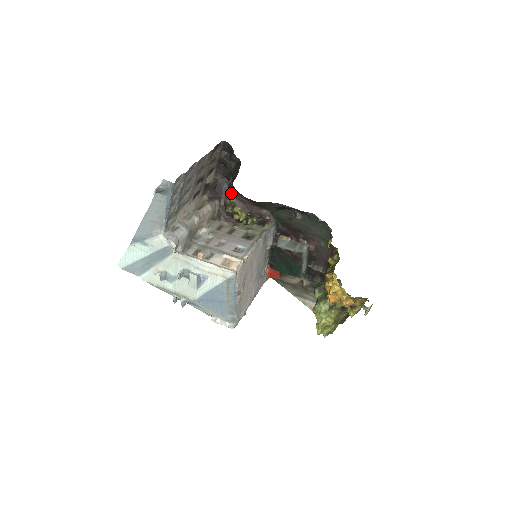
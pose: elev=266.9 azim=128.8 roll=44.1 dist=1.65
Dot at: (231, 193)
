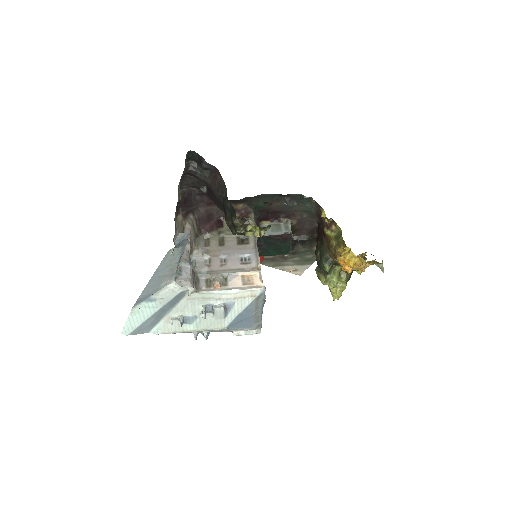
Dot at: (201, 200)
